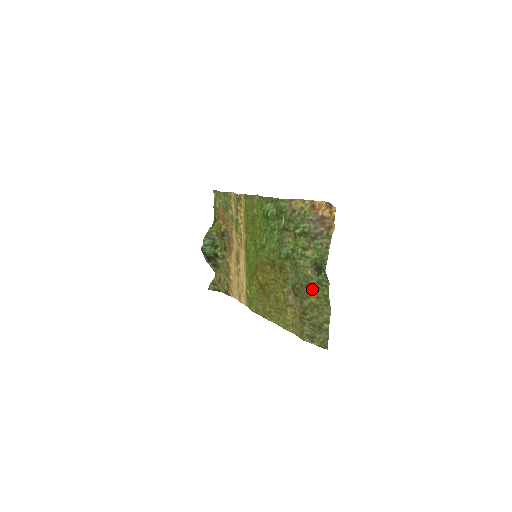
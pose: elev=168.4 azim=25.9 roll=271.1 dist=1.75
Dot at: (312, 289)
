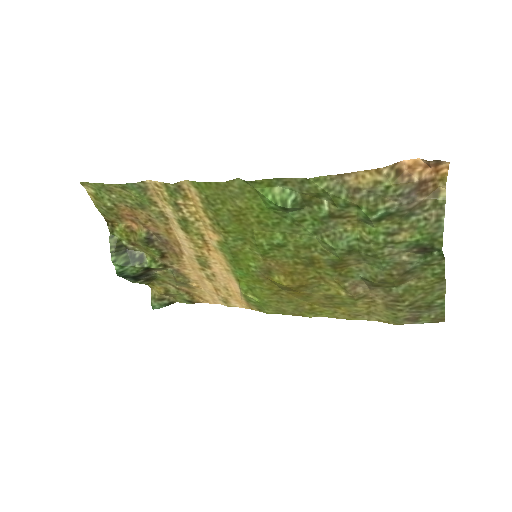
Dot at: (411, 274)
